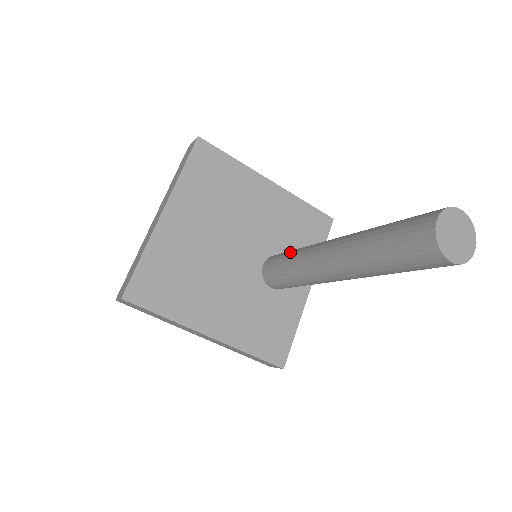
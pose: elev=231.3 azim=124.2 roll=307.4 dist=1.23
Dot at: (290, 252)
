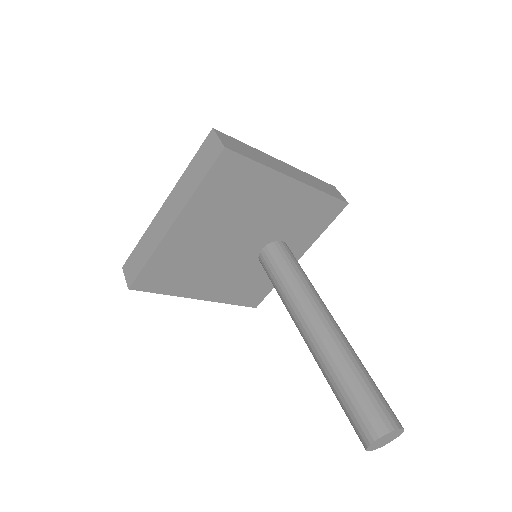
Dot at: (286, 275)
